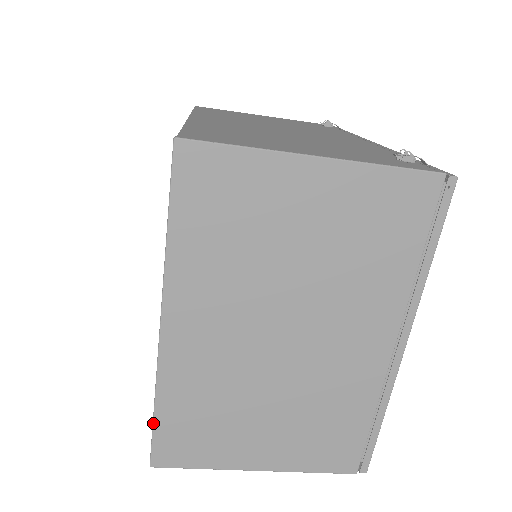
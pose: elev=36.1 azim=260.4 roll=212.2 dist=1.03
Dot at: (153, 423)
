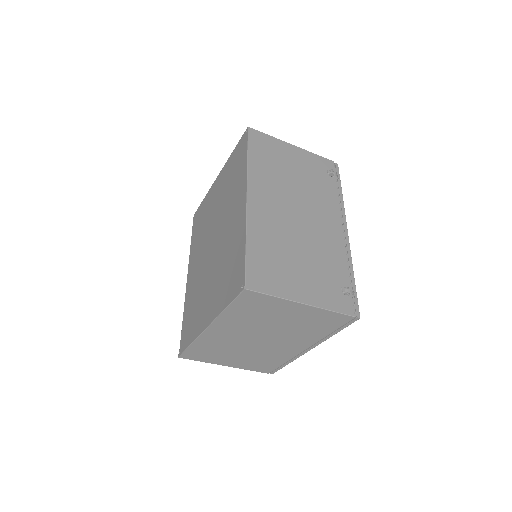
Dot at: (187, 348)
